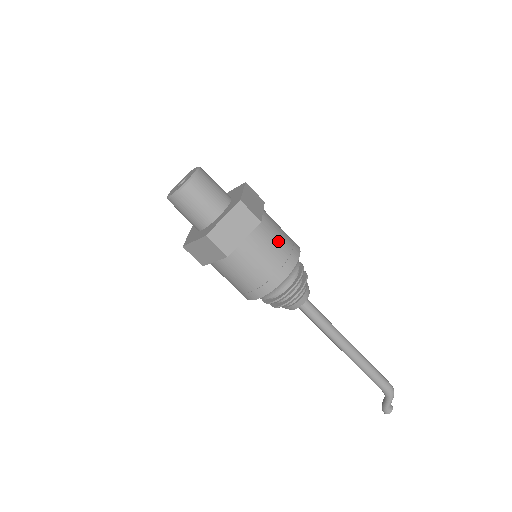
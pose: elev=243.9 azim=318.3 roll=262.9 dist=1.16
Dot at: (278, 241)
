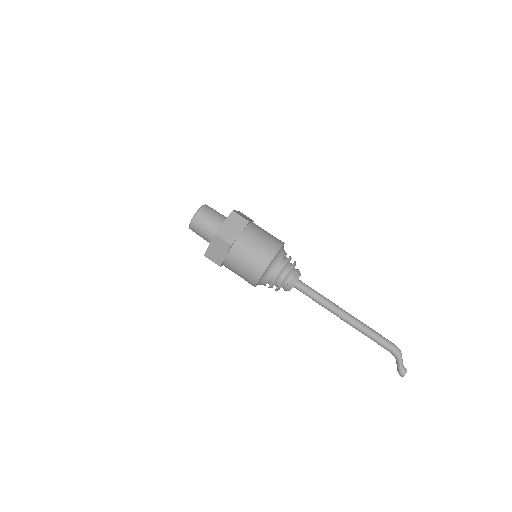
Dot at: (265, 235)
